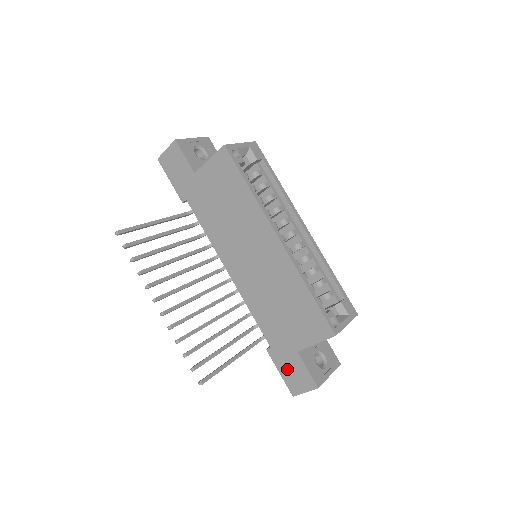
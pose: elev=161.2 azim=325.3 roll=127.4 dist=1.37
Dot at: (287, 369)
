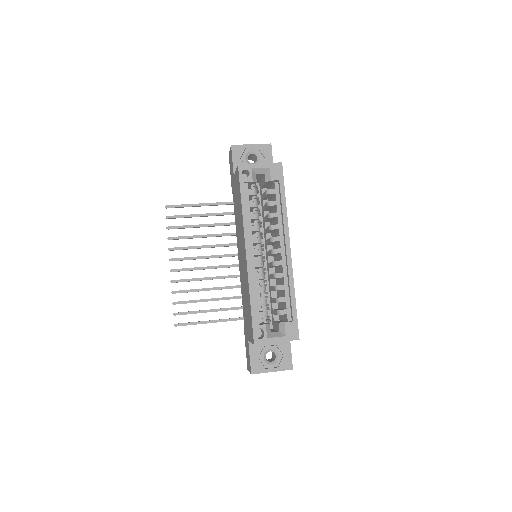
Dot at: occluded
